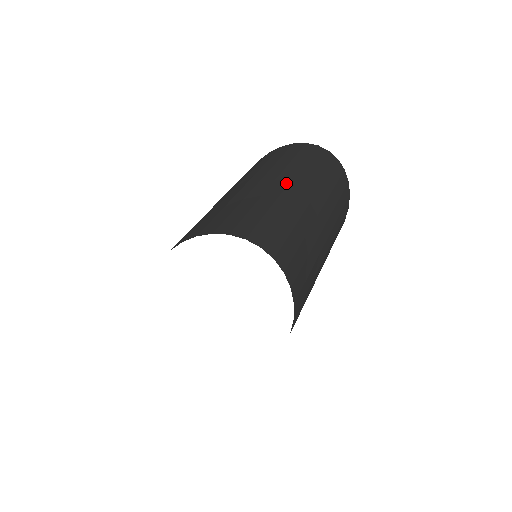
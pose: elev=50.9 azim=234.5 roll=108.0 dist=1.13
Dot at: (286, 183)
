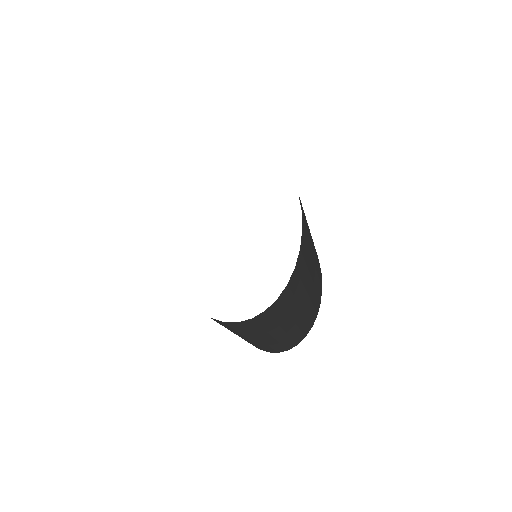
Dot at: occluded
